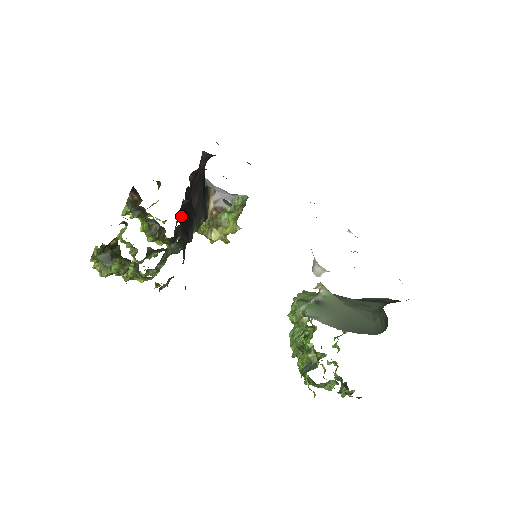
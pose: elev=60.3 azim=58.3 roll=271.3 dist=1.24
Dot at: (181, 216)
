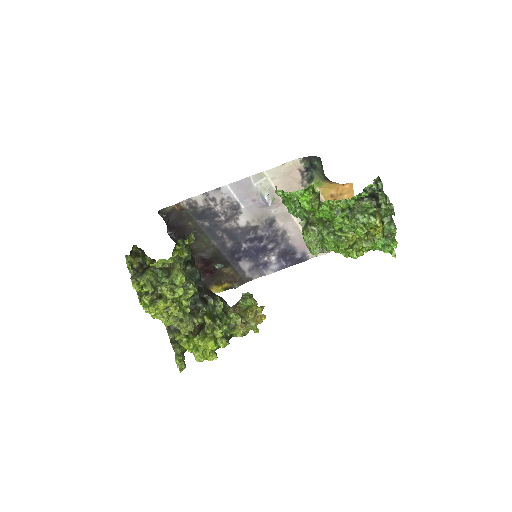
Dot at: occluded
